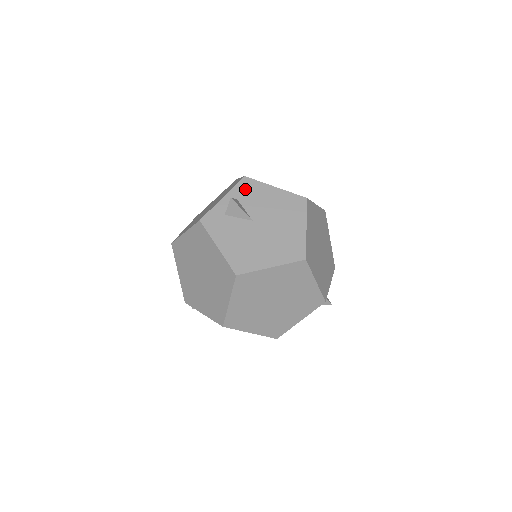
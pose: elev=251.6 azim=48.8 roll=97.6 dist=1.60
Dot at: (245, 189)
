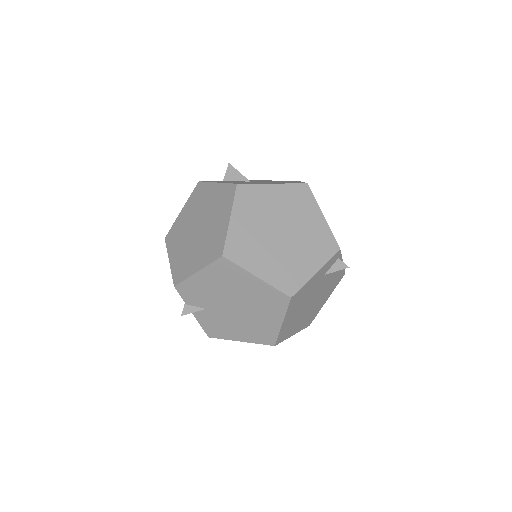
Dot at: occluded
